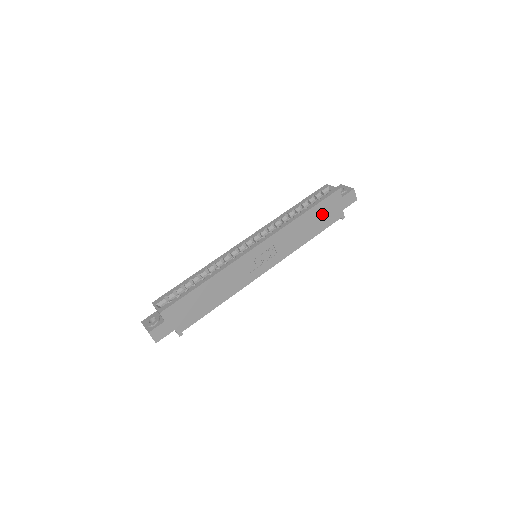
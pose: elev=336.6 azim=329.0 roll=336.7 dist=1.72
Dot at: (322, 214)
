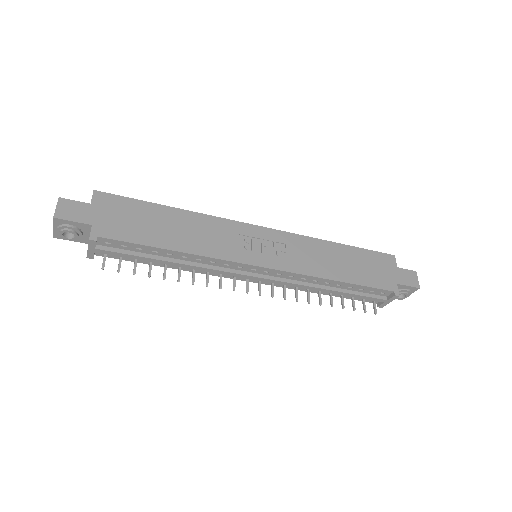
Dot at: (365, 265)
